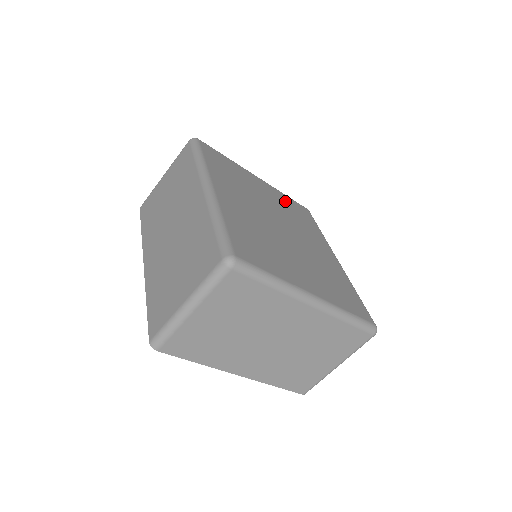
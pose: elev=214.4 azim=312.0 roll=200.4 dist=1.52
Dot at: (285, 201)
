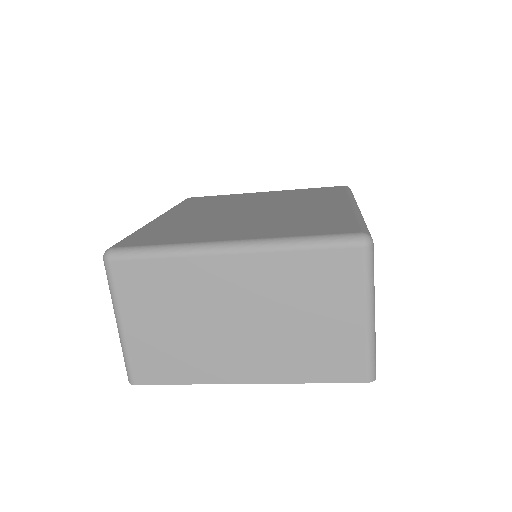
Dot at: (296, 193)
